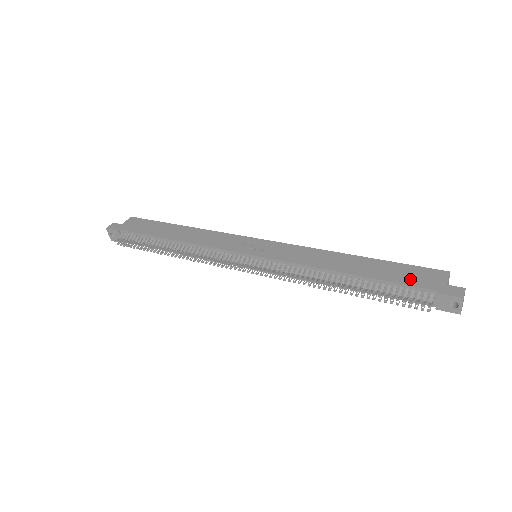
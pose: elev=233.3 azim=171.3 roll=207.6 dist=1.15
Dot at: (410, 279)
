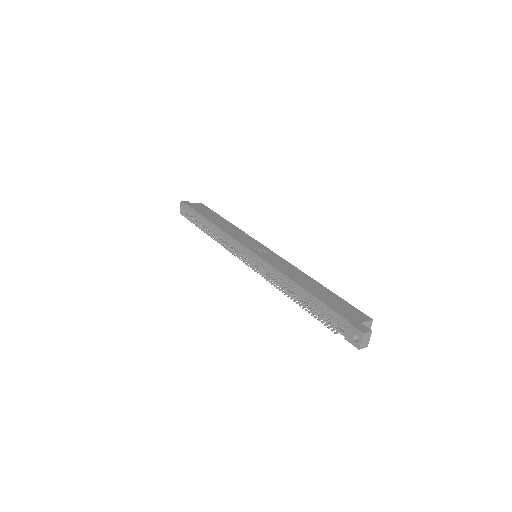
Dot at: (339, 308)
